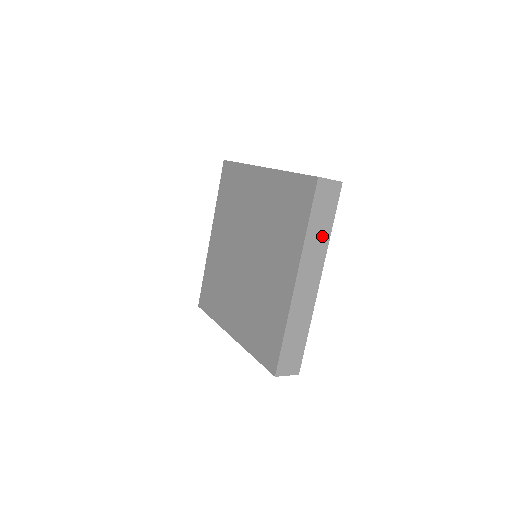
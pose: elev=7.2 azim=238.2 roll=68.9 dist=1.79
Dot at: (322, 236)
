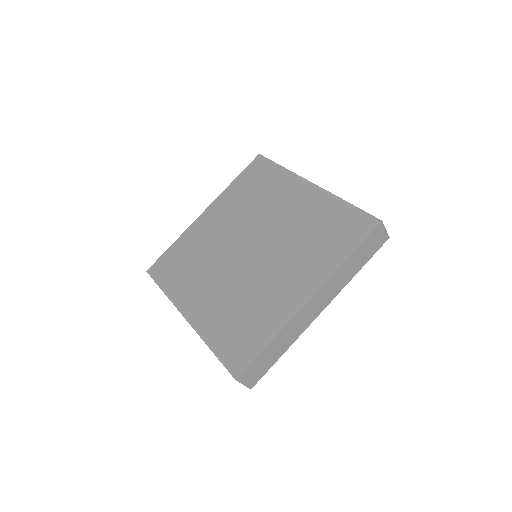
Dot at: (350, 272)
